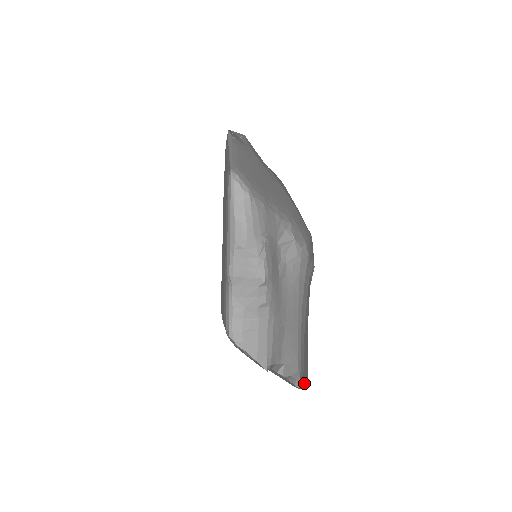
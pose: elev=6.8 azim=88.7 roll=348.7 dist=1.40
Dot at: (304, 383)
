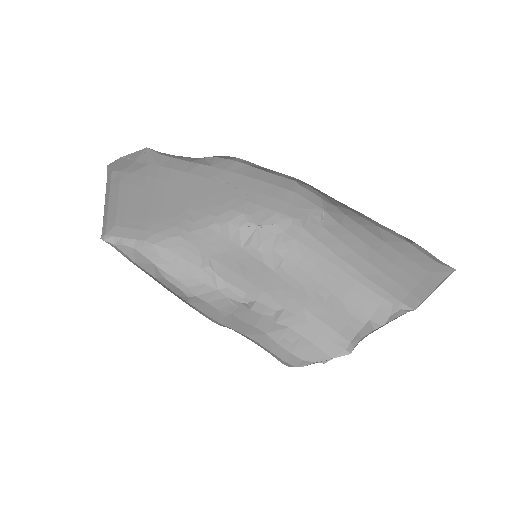
Dot at: (430, 286)
